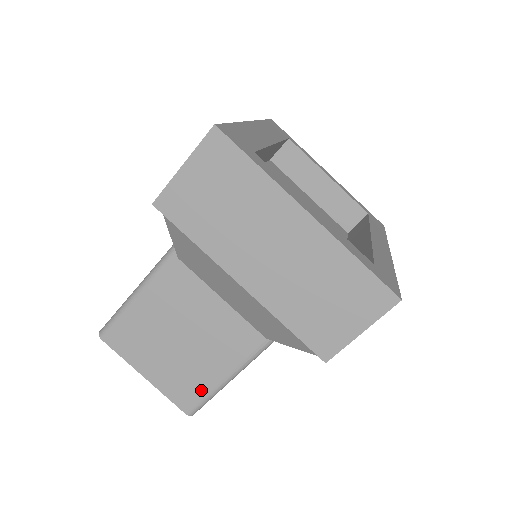
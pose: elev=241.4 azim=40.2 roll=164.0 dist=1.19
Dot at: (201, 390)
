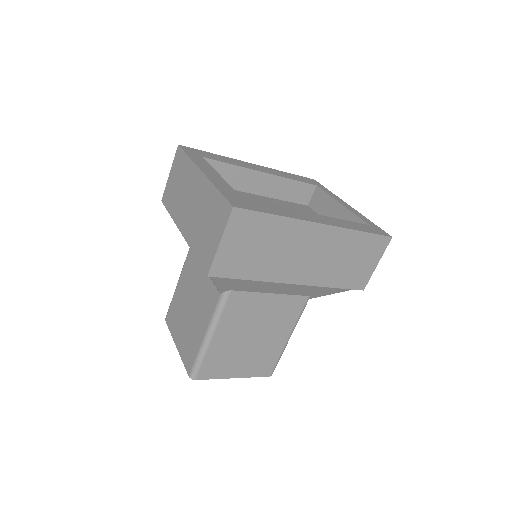
Dot at: (195, 351)
